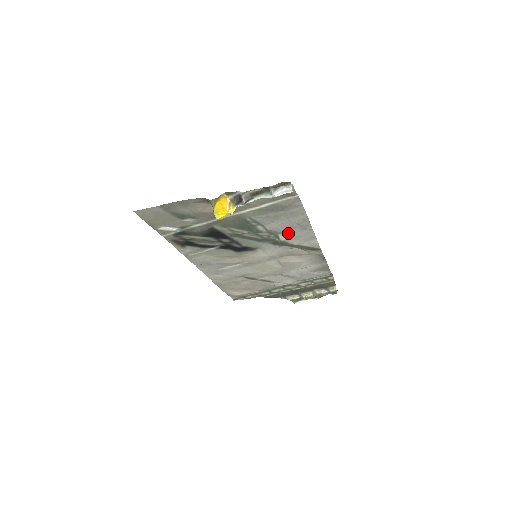
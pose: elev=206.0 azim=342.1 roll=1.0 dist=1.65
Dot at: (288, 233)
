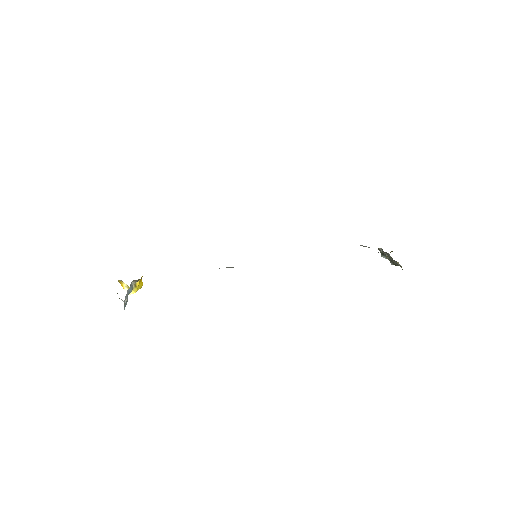
Dot at: occluded
